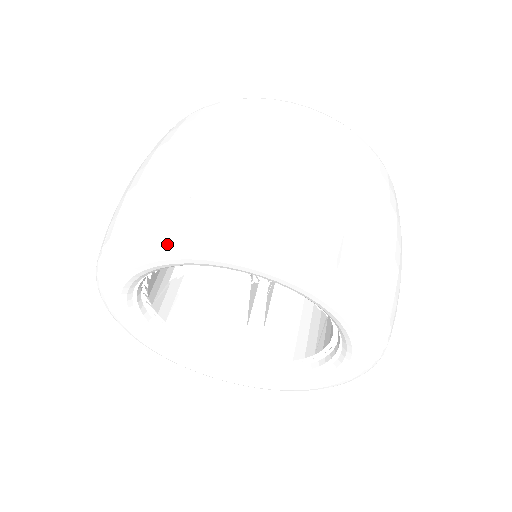
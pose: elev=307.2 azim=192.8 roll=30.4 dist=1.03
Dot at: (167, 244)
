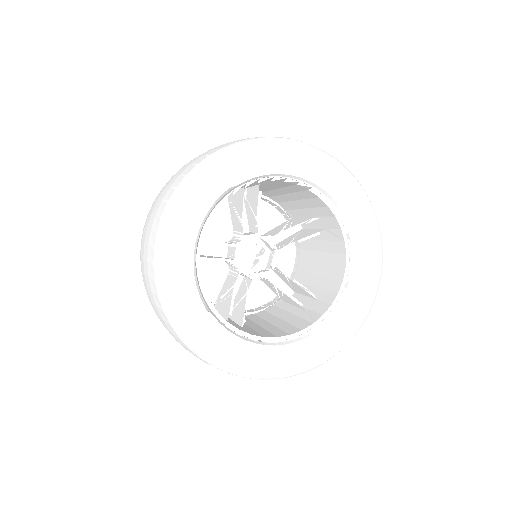
Dot at: (298, 147)
